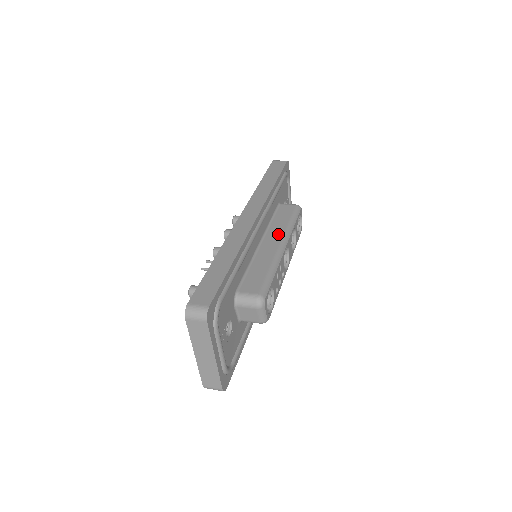
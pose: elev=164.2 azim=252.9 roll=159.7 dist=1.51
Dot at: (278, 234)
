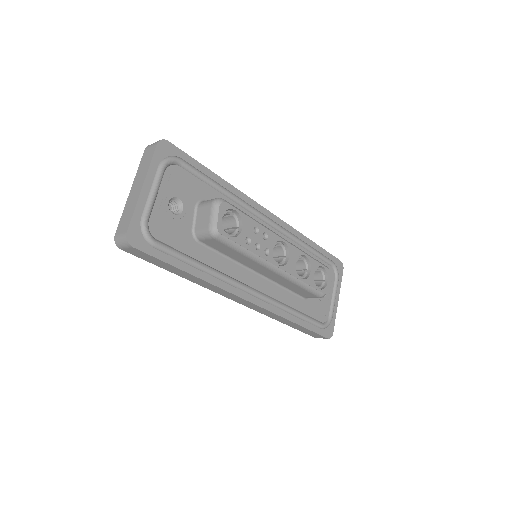
Dot at: occluded
